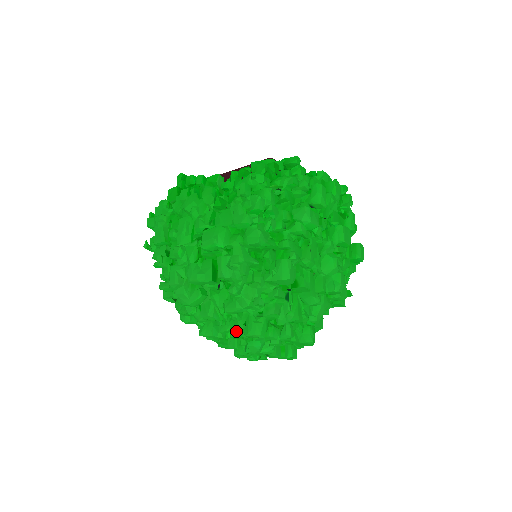
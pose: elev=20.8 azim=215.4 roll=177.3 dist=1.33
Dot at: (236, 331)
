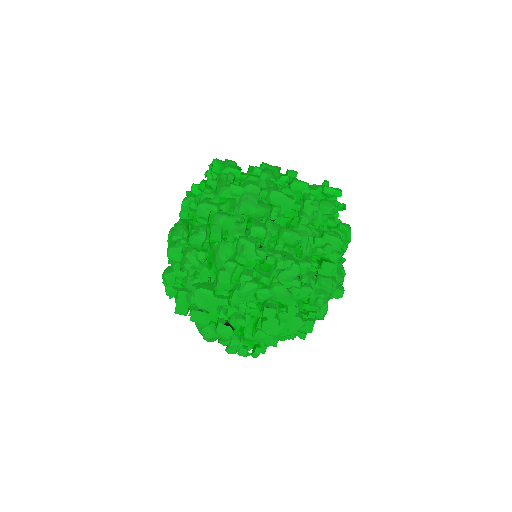
Dot at: (278, 254)
